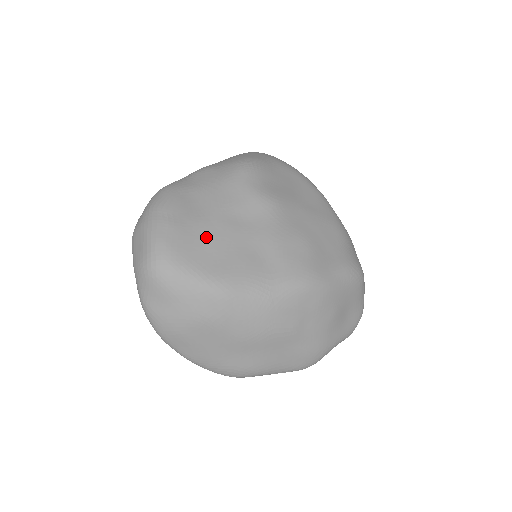
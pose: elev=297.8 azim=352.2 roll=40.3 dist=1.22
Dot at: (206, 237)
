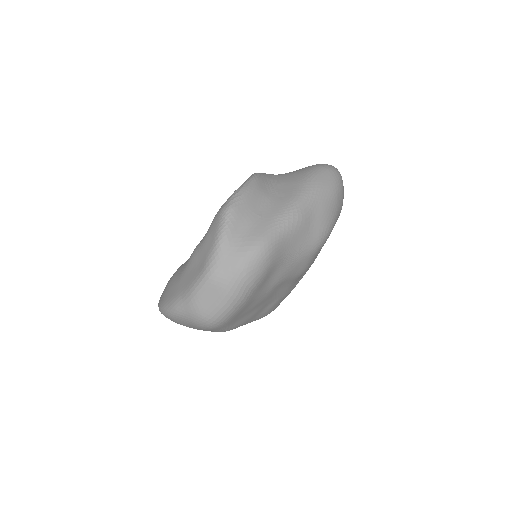
Dot at: (254, 305)
